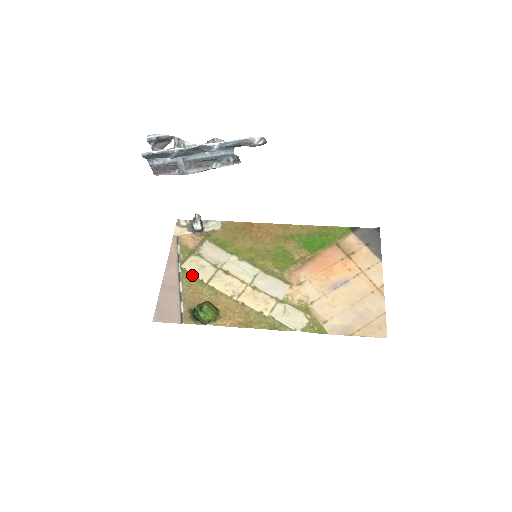
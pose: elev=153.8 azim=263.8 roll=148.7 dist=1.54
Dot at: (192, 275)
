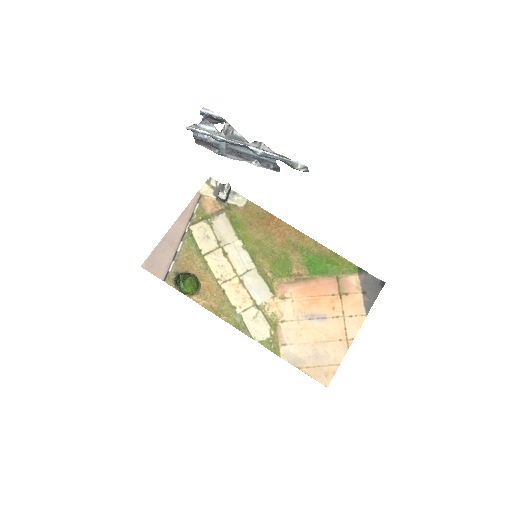
Dot at: (195, 240)
